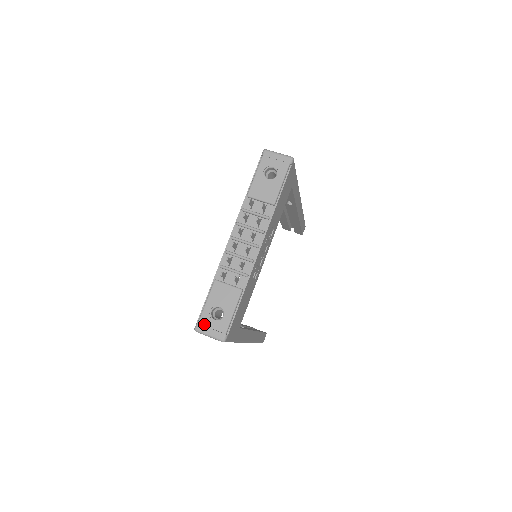
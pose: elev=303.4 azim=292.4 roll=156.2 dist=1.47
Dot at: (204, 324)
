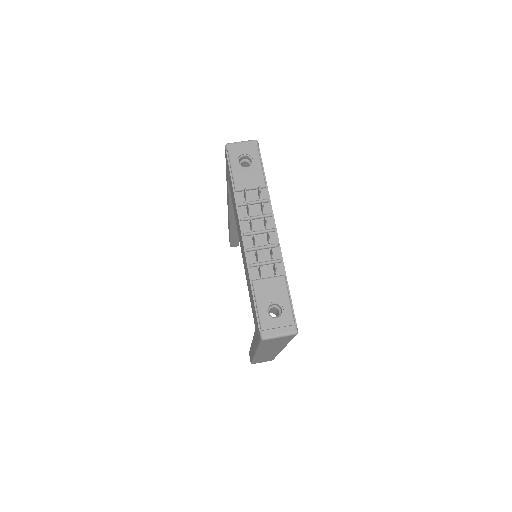
Dot at: (269, 327)
